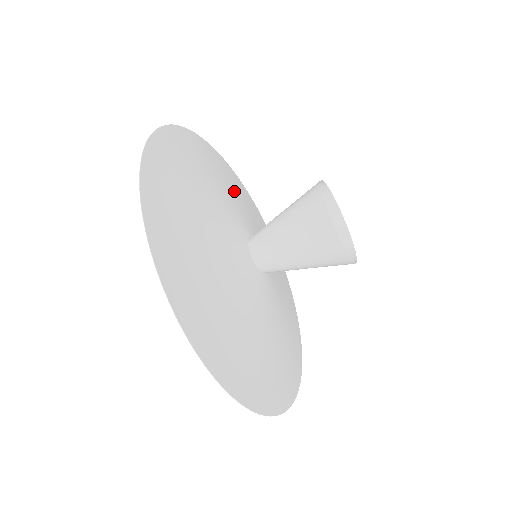
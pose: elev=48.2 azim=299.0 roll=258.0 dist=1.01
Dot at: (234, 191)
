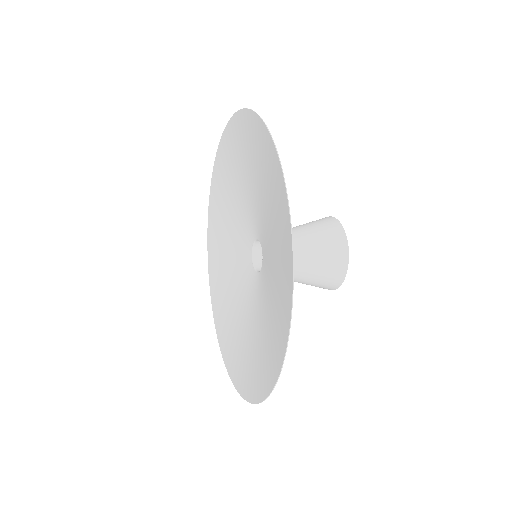
Dot at: (275, 241)
